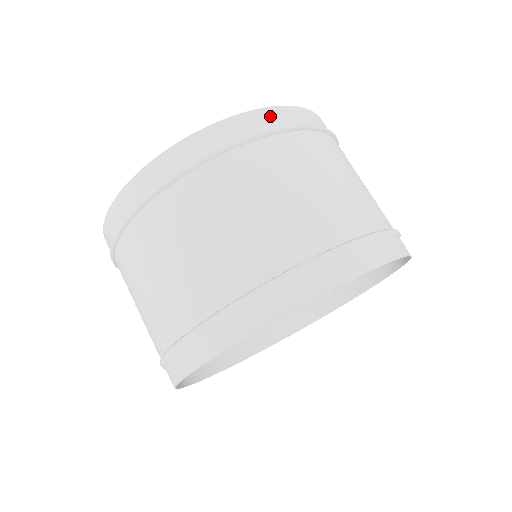
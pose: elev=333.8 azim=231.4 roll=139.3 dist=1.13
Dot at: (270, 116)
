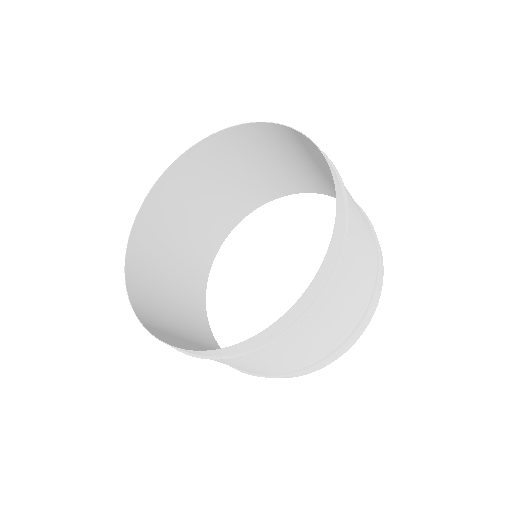
Dot at: (341, 211)
